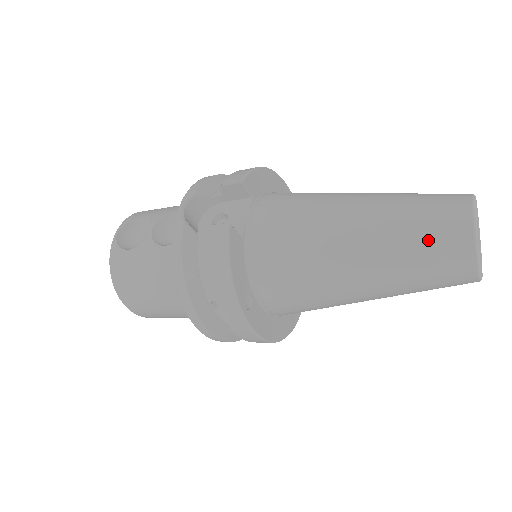
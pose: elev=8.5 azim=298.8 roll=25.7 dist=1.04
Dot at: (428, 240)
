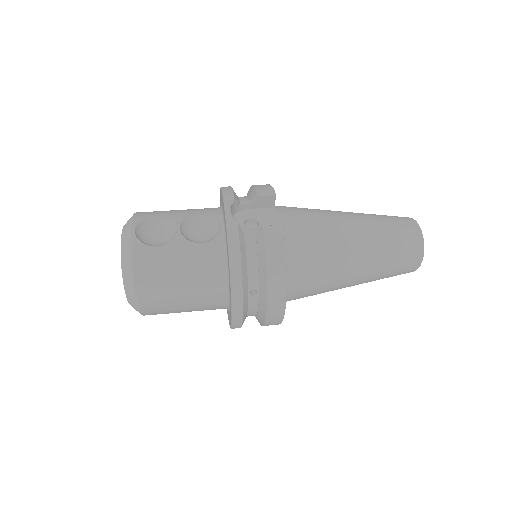
Dot at: (401, 244)
